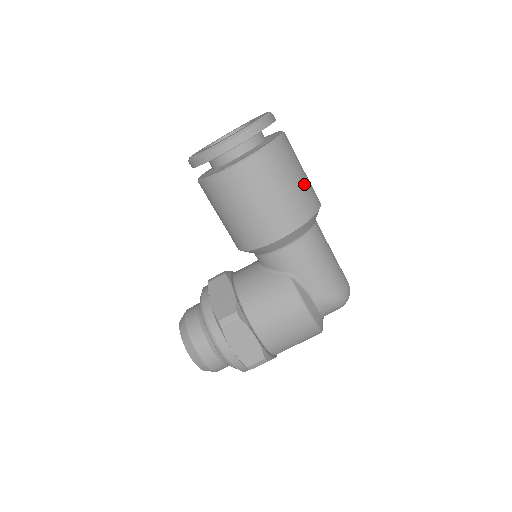
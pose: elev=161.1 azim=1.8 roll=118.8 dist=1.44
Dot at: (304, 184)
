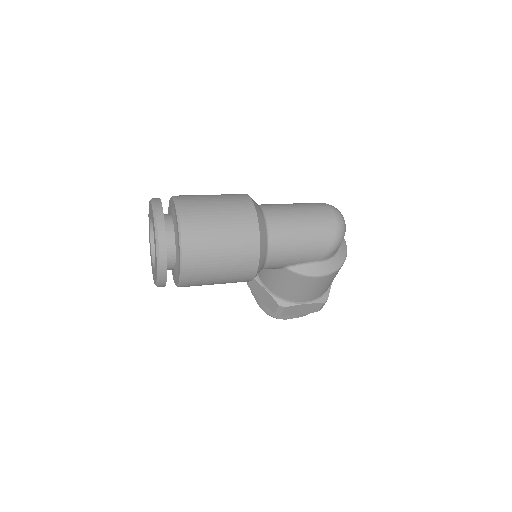
Dot at: (231, 233)
